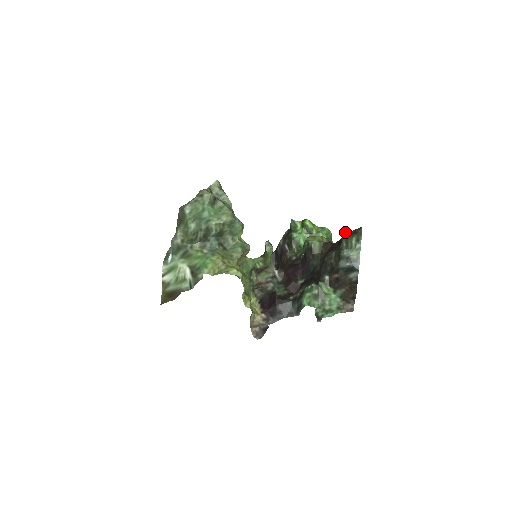
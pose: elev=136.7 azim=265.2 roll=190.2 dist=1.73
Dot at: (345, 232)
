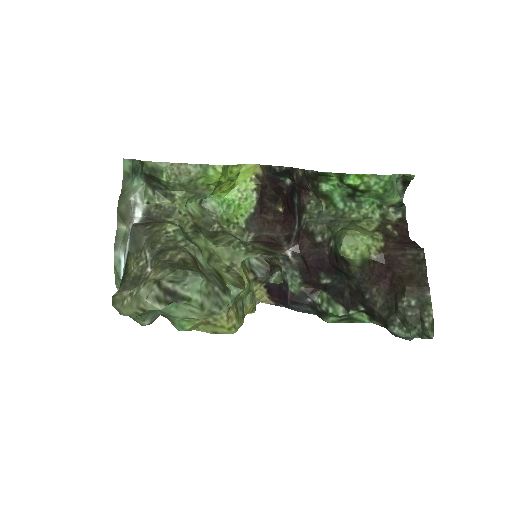
Dot at: (405, 307)
